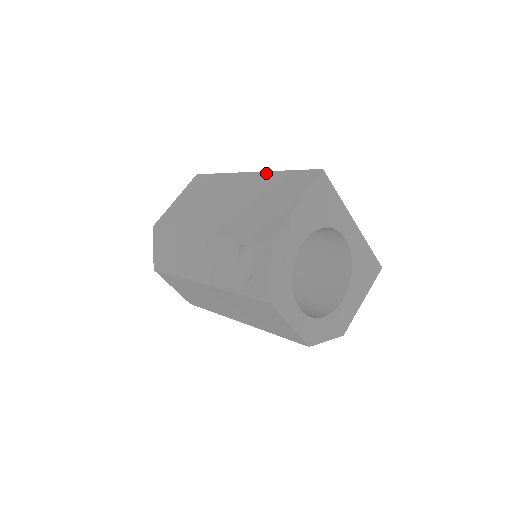
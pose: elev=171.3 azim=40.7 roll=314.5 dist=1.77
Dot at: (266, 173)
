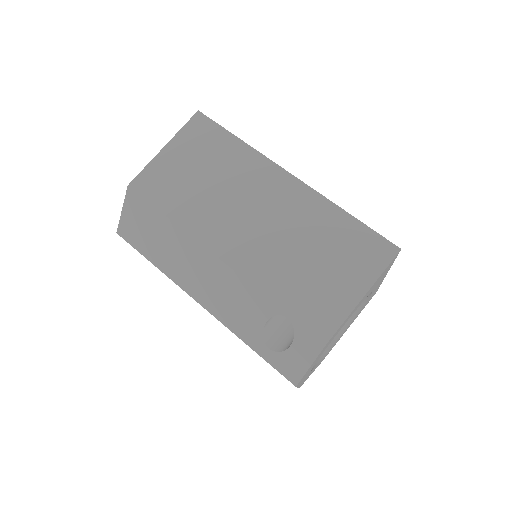
Dot at: (318, 196)
